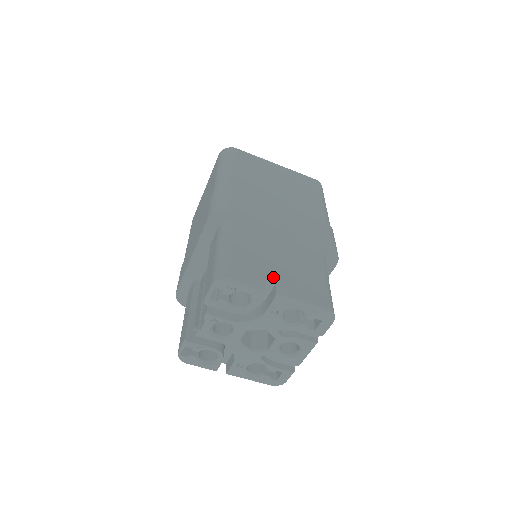
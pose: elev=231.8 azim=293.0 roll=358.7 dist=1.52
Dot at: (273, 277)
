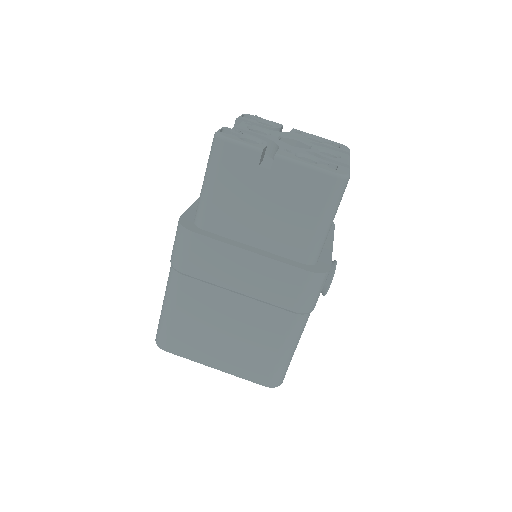
Dot at: occluded
